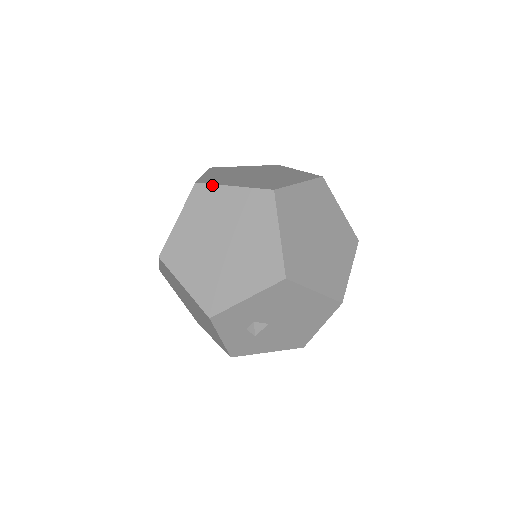
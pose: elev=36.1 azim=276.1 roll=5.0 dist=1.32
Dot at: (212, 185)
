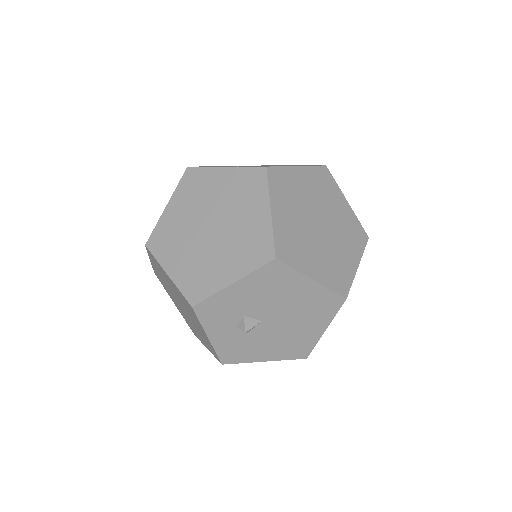
Dot at: (204, 168)
